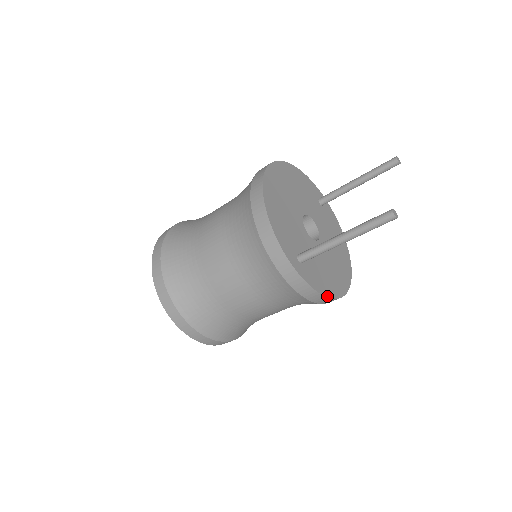
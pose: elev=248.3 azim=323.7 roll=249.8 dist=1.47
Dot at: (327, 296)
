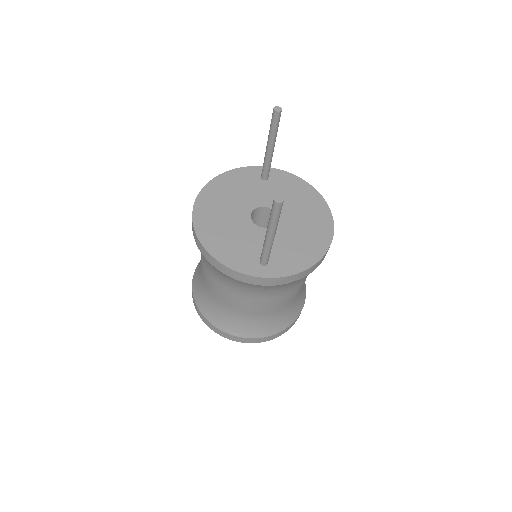
Dot at: (309, 267)
